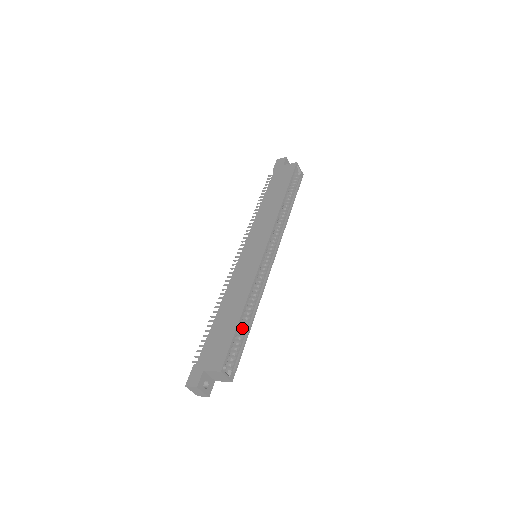
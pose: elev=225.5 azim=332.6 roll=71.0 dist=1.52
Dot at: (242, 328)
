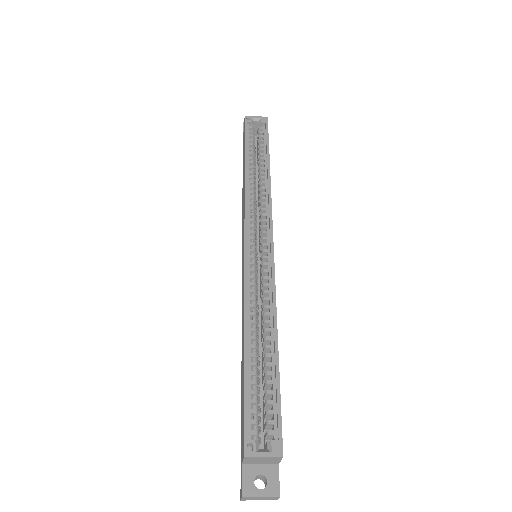
Dot at: (264, 365)
